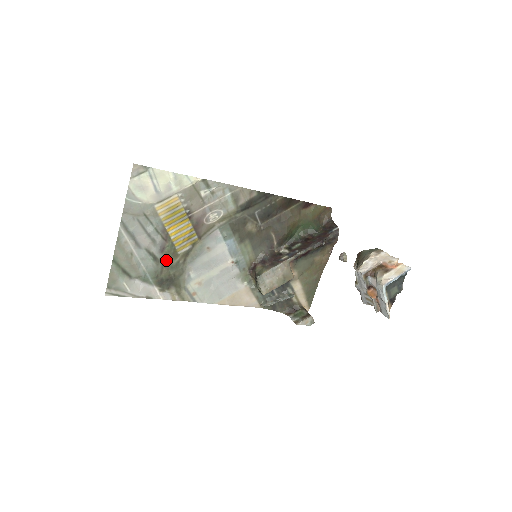
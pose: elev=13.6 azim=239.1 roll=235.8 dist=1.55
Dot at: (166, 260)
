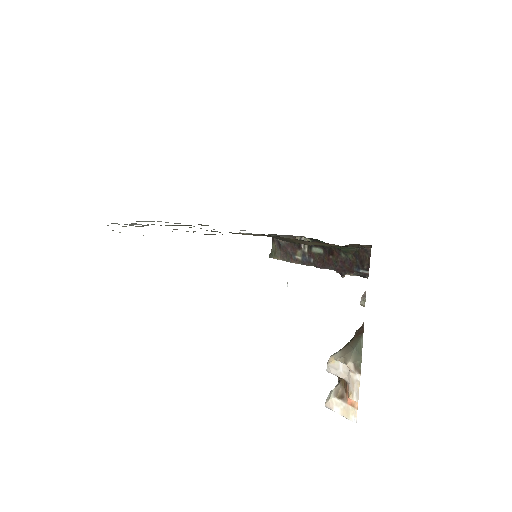
Dot at: (173, 225)
